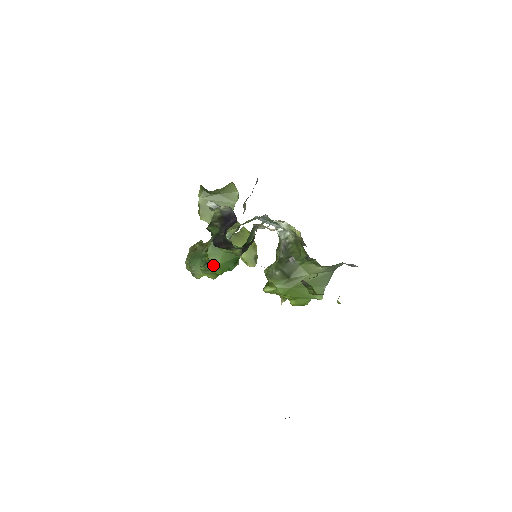
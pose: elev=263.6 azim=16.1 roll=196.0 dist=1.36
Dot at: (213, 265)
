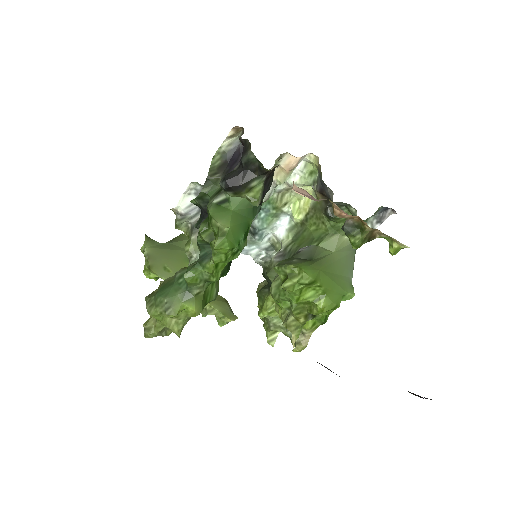
Dot at: (221, 229)
